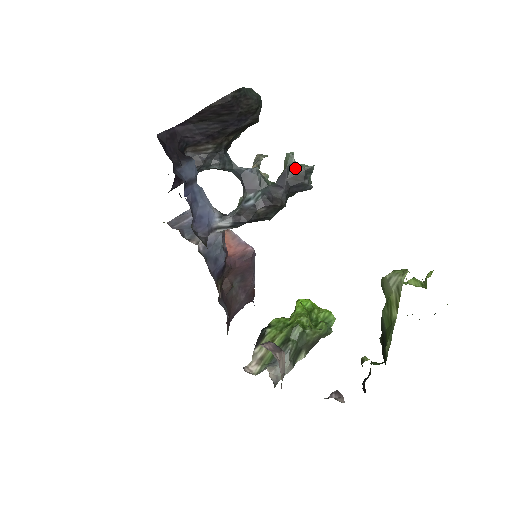
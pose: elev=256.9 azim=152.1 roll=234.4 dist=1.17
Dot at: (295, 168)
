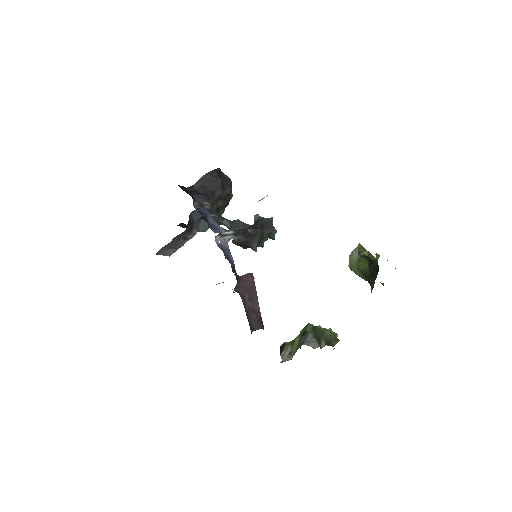
Dot at: (262, 218)
